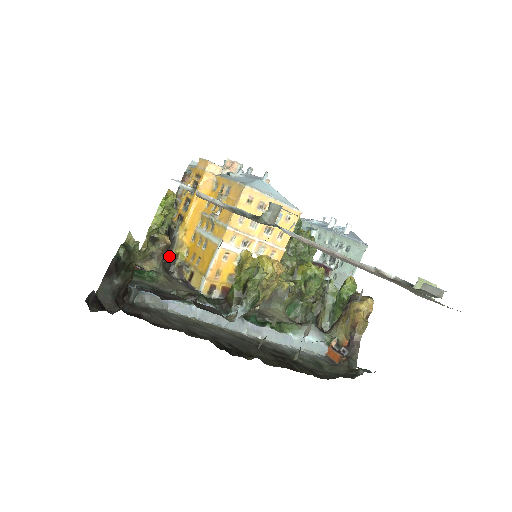
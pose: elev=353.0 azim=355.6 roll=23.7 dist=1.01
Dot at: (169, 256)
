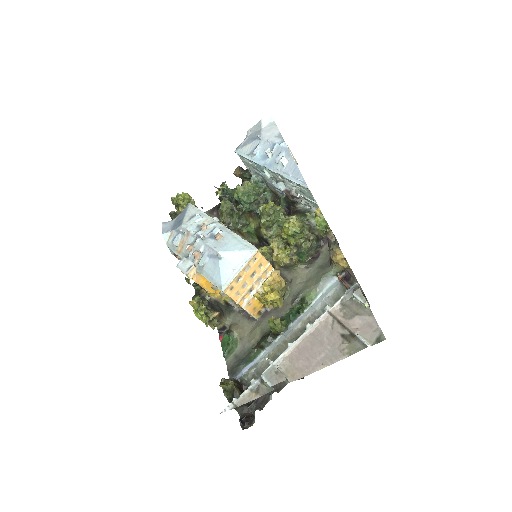
Dot at: (222, 305)
